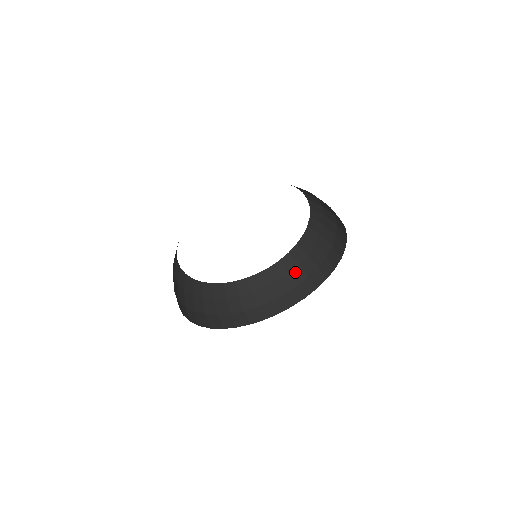
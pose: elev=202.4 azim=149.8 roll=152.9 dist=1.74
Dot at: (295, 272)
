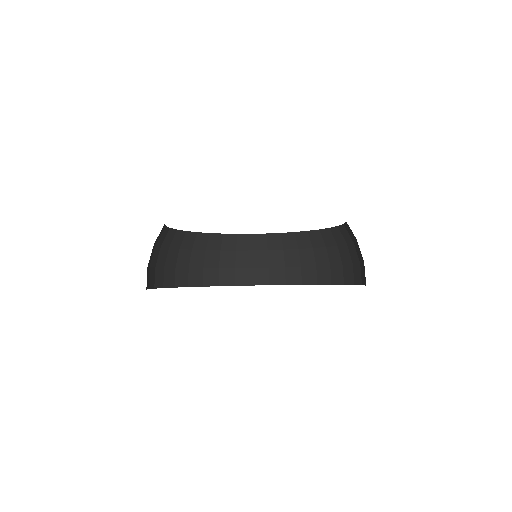
Dot at: (343, 250)
